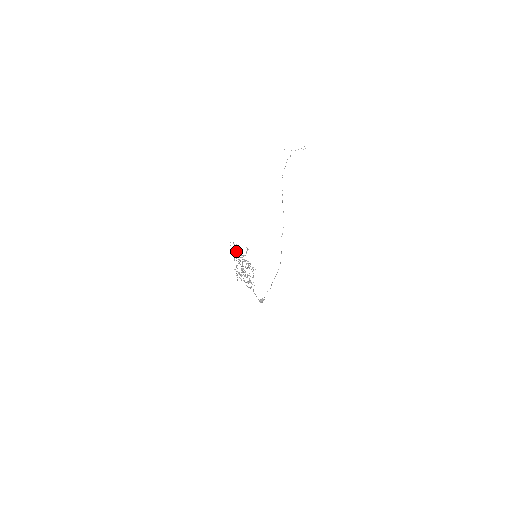
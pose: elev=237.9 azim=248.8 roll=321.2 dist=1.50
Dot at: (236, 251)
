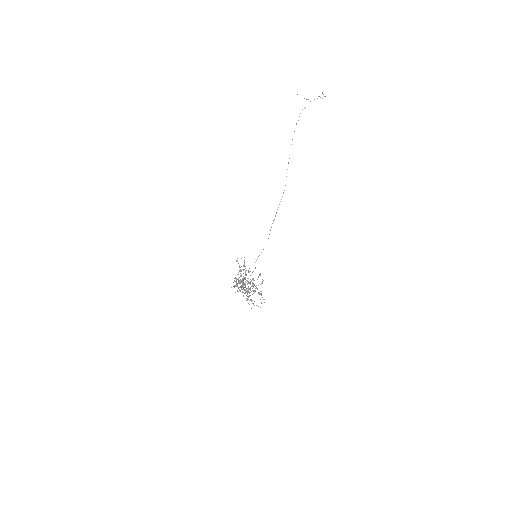
Dot at: (245, 274)
